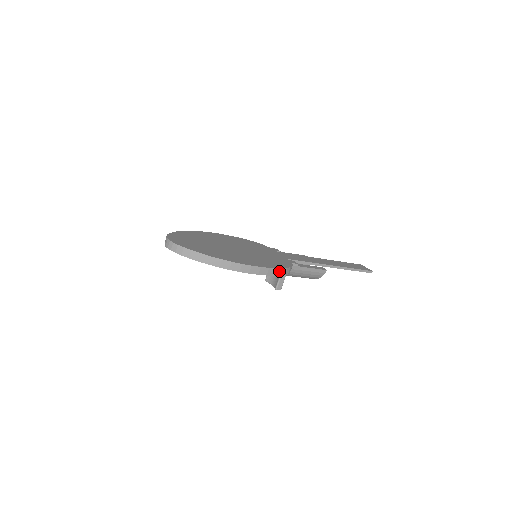
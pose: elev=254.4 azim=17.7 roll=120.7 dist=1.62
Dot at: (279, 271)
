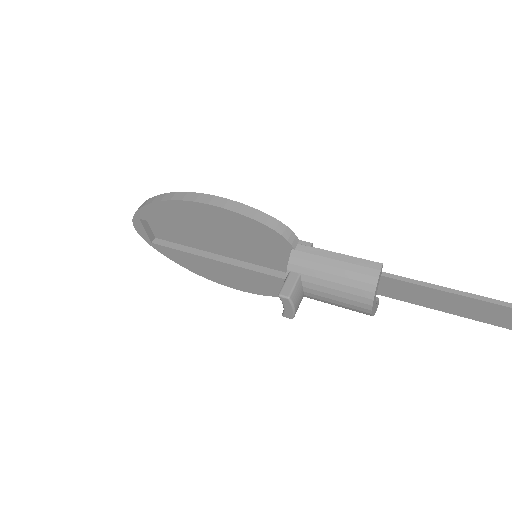
Dot at: (250, 211)
